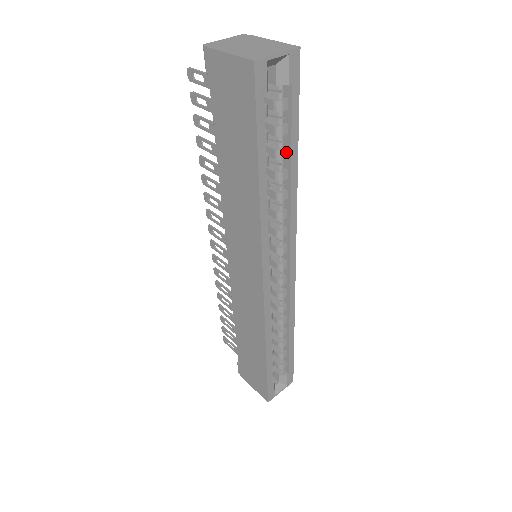
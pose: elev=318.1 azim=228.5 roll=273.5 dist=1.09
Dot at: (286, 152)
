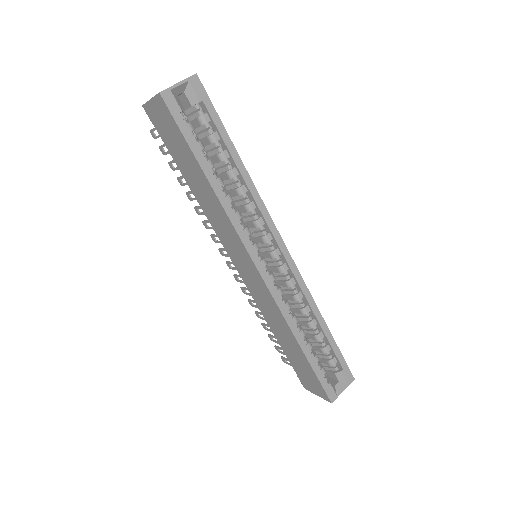
Dot at: (226, 153)
